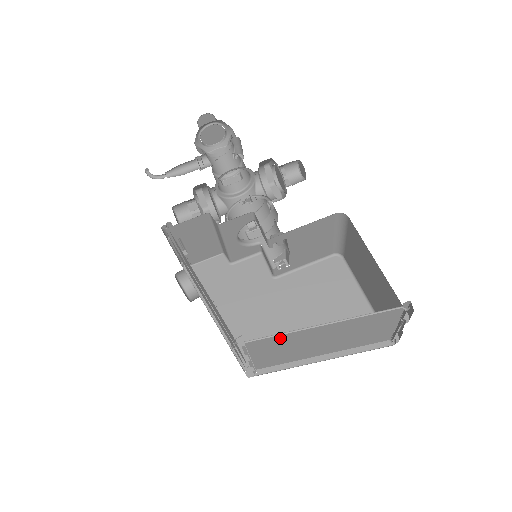
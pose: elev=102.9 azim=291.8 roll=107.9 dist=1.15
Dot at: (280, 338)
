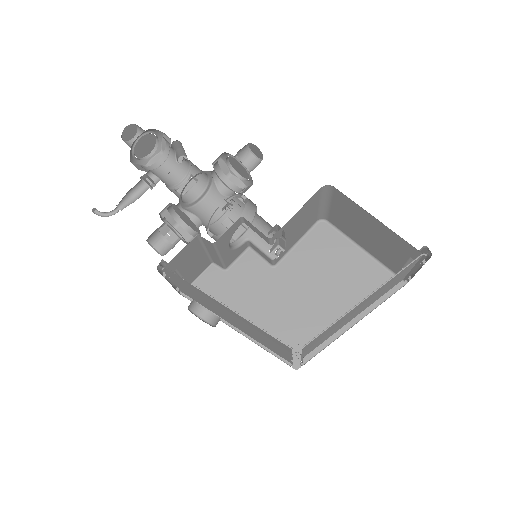
Dot at: (329, 328)
